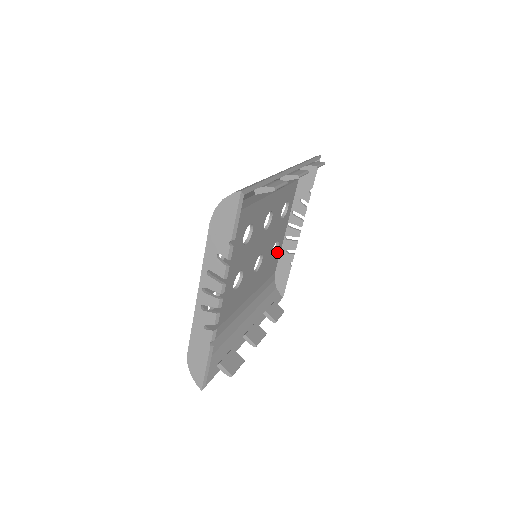
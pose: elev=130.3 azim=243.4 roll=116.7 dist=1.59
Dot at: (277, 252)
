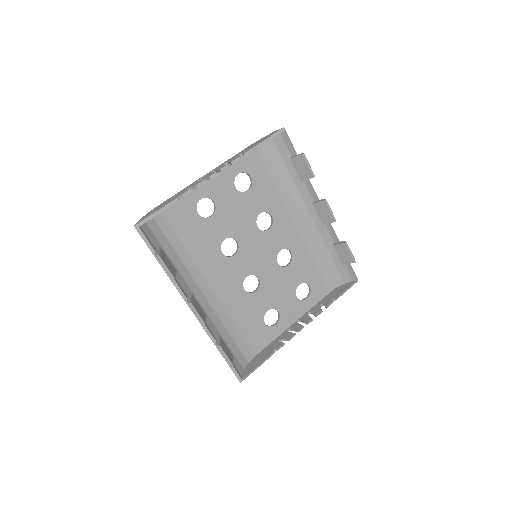
Dot at: (271, 330)
